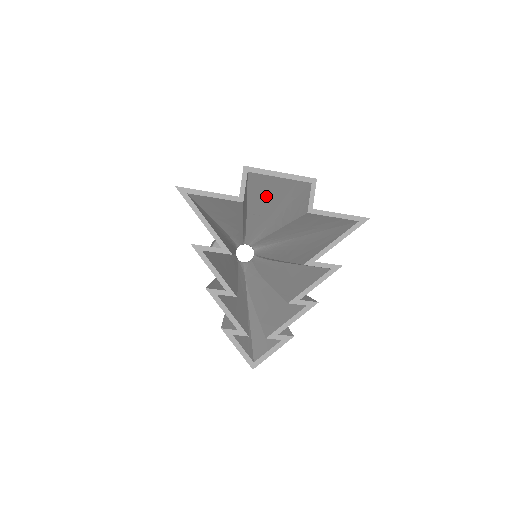
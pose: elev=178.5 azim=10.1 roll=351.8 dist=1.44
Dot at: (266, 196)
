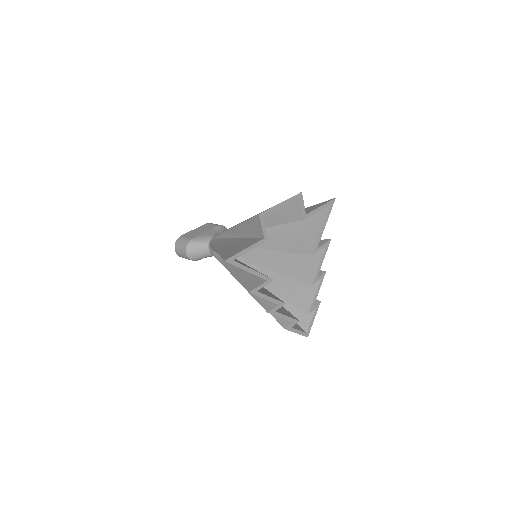
Dot at: occluded
